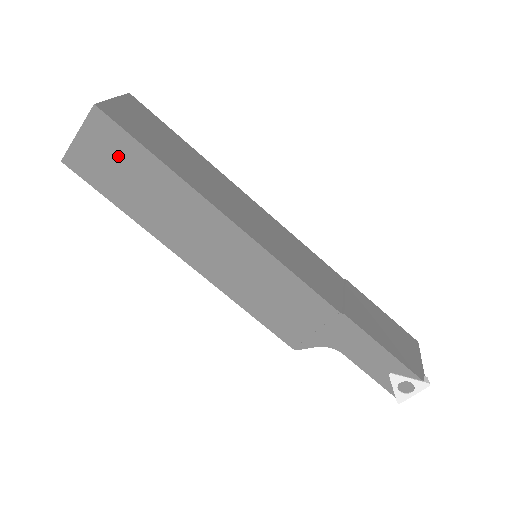
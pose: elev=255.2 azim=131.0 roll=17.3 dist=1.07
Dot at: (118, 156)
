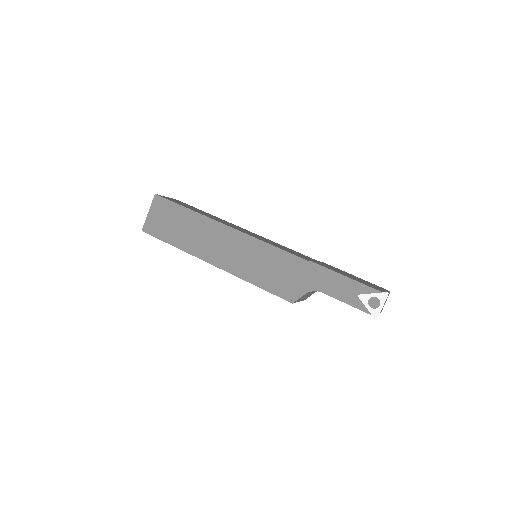
Dot at: (168, 216)
